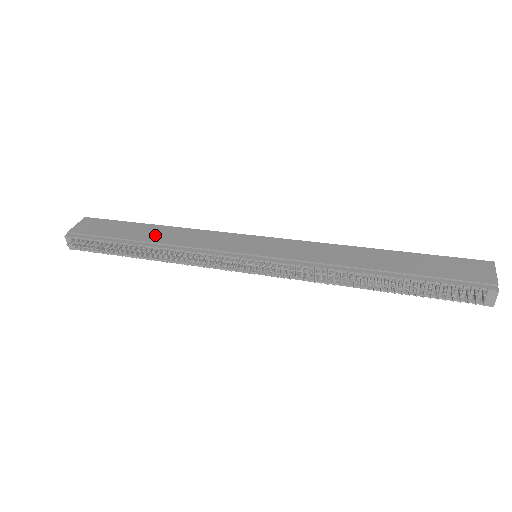
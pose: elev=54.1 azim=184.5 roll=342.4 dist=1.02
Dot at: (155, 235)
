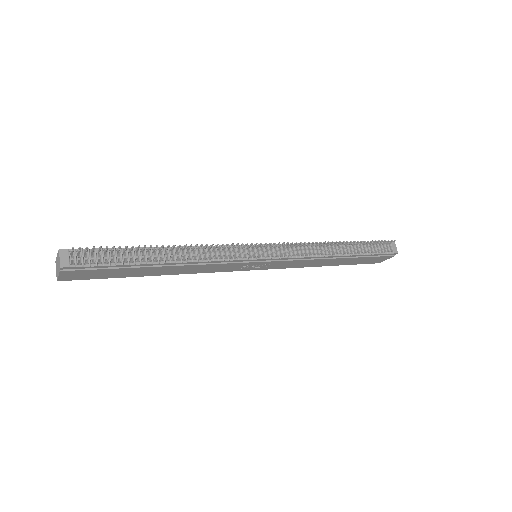
Dot at: occluded
